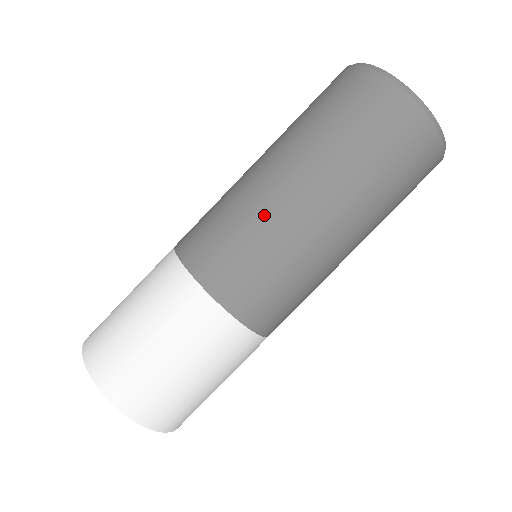
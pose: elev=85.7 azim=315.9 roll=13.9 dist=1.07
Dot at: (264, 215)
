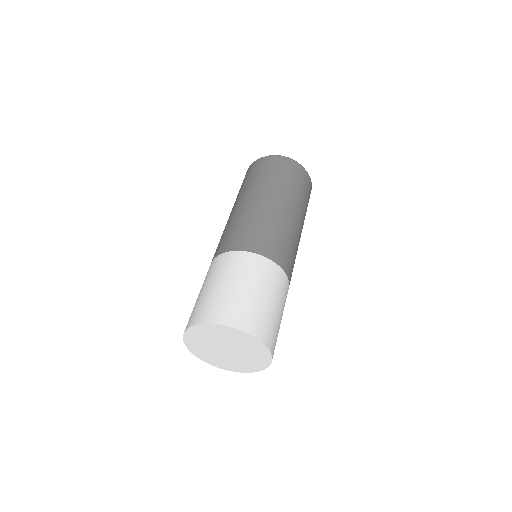
Dot at: (255, 213)
